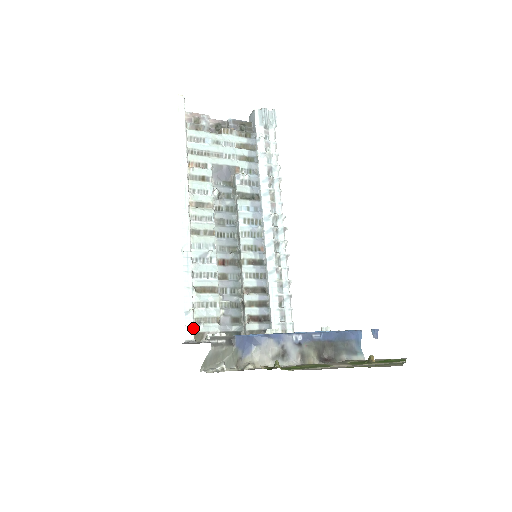
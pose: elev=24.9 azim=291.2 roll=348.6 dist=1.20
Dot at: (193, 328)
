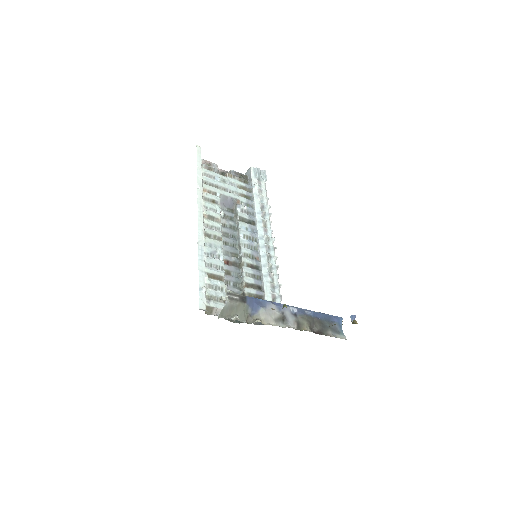
Dot at: (205, 301)
